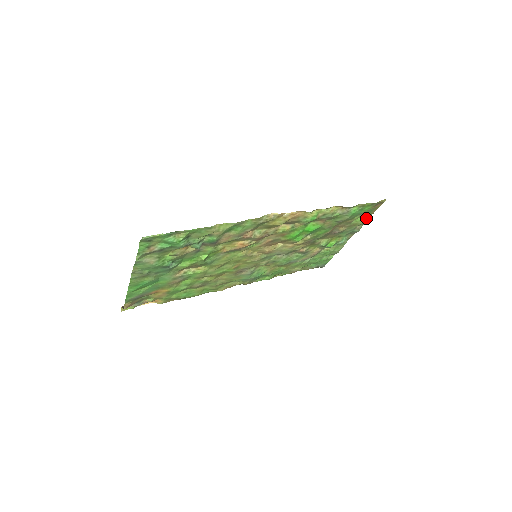
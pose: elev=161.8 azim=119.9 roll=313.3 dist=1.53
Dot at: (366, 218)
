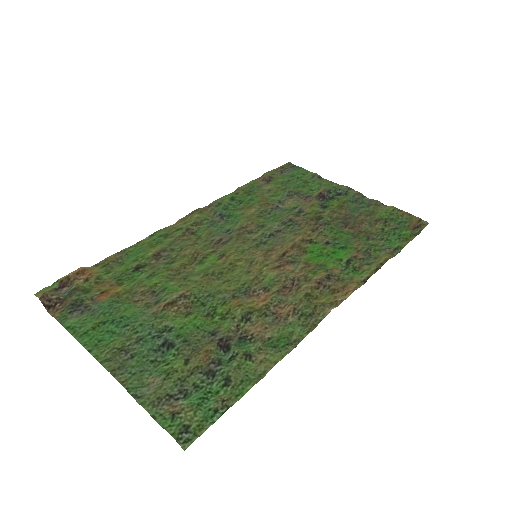
Dot at: (390, 208)
